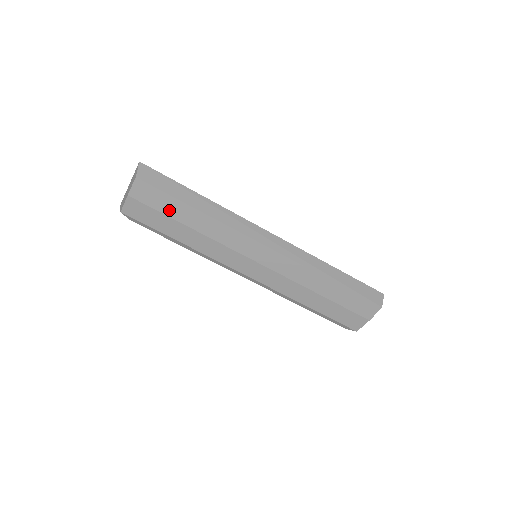
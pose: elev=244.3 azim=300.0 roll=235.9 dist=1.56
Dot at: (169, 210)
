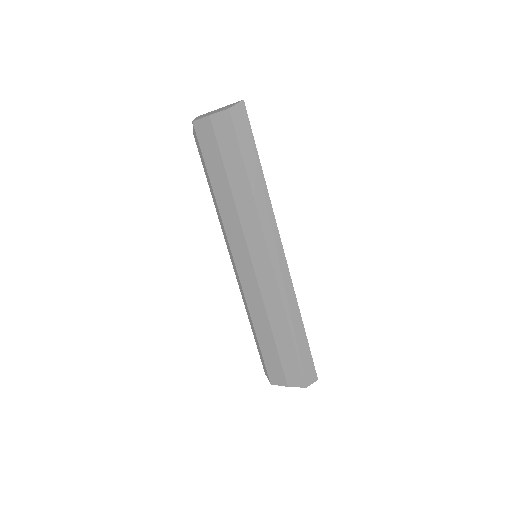
Dot at: (228, 157)
